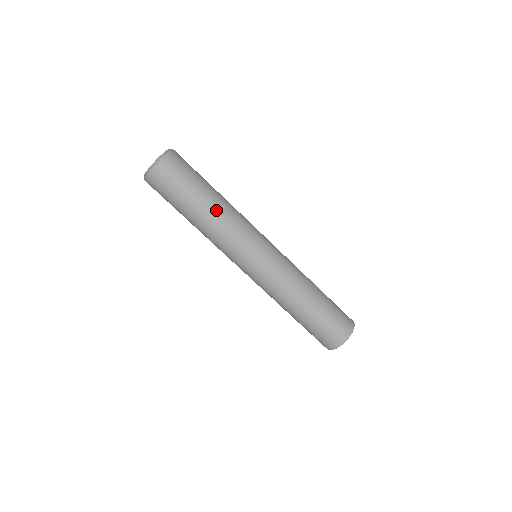
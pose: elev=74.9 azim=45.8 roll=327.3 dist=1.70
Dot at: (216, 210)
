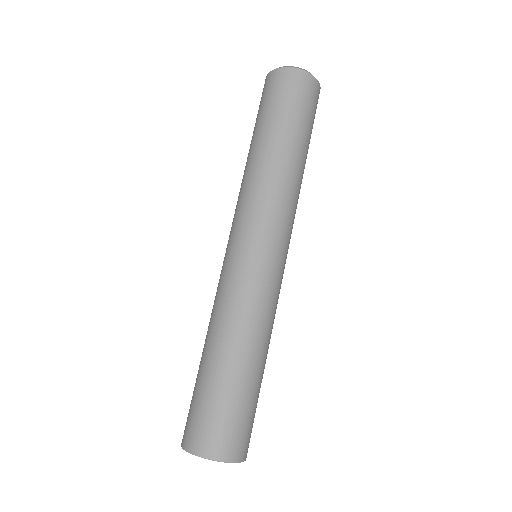
Dot at: (264, 157)
